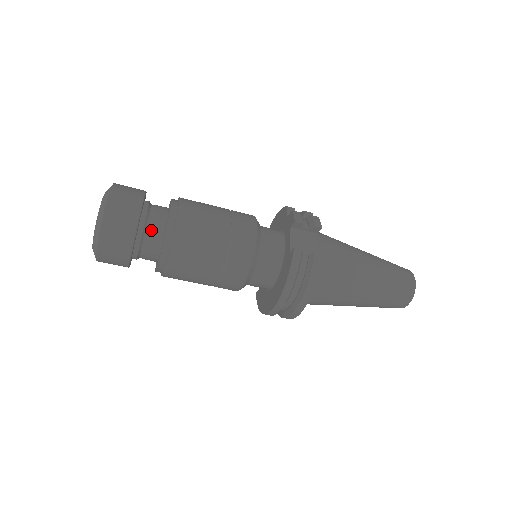
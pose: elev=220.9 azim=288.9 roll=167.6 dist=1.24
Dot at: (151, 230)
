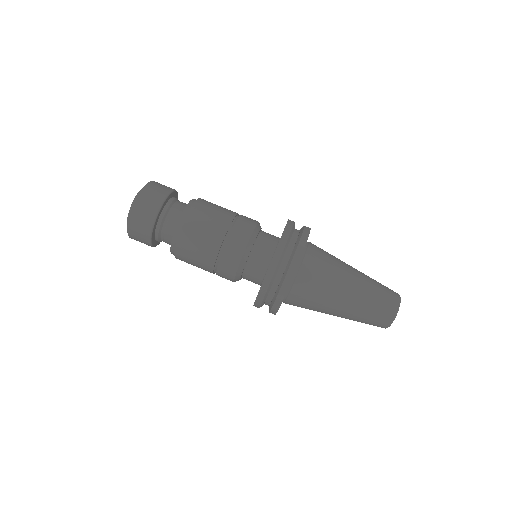
Dot at: (179, 203)
